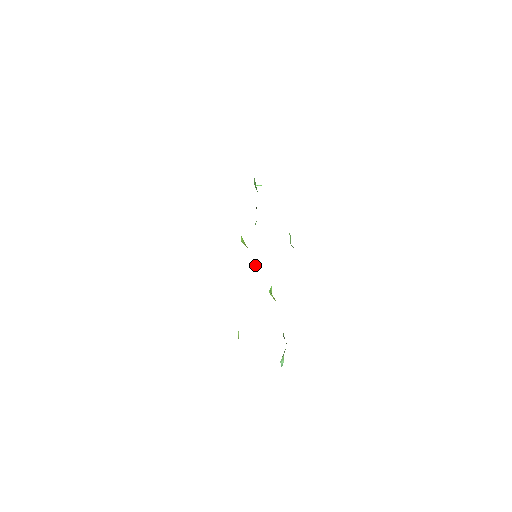
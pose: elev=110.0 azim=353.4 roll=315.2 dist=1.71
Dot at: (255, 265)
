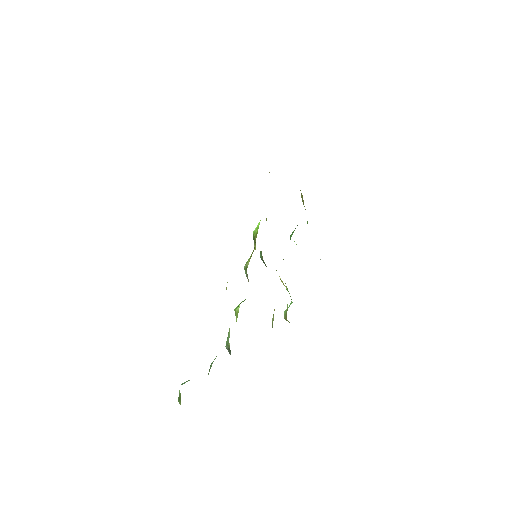
Dot at: (249, 260)
